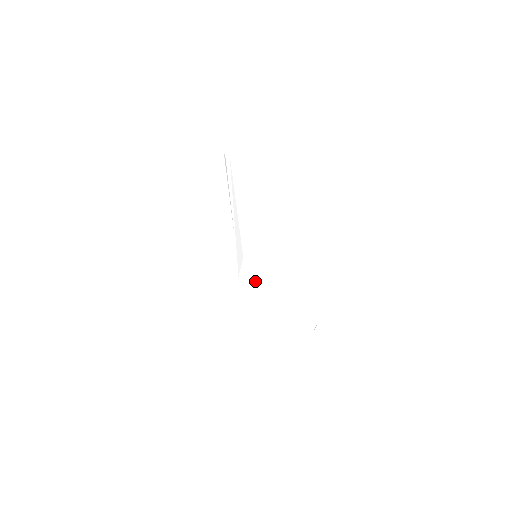
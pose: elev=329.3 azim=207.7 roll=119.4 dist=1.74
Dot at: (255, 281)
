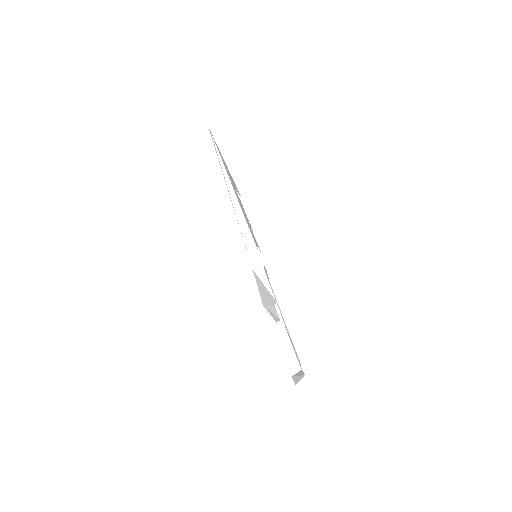
Dot at: (263, 281)
